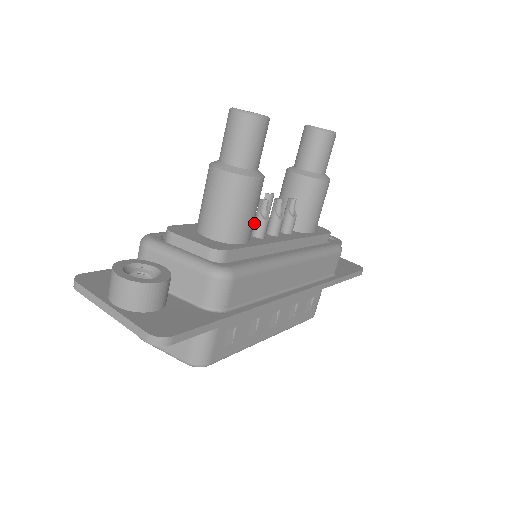
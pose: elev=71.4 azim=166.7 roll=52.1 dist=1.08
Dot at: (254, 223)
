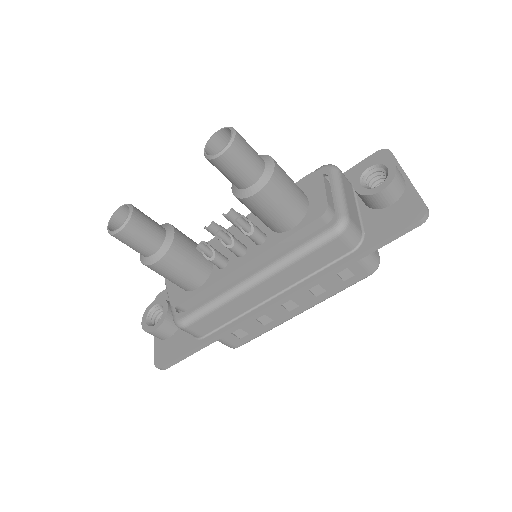
Dot at: occluded
